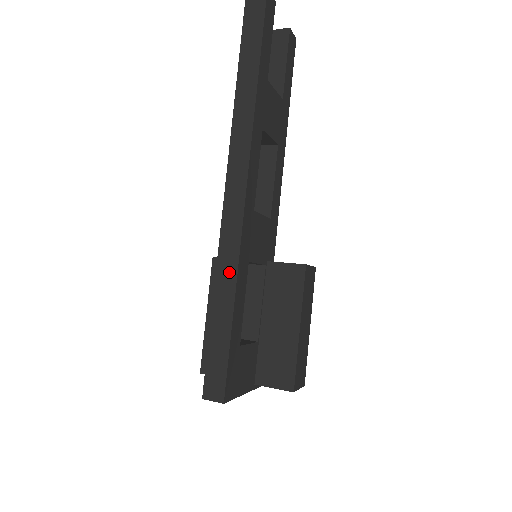
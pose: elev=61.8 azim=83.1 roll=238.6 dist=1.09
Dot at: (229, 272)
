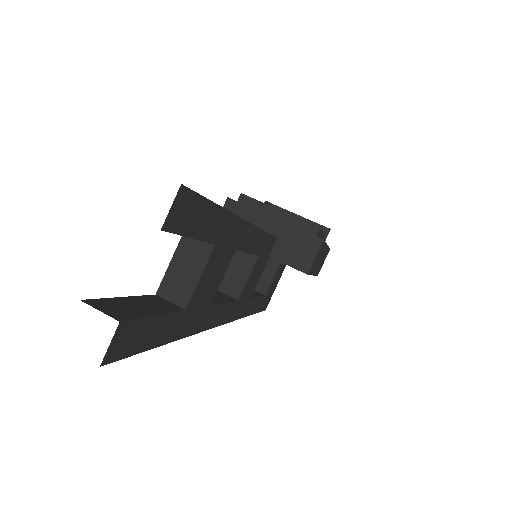
Dot at: occluded
